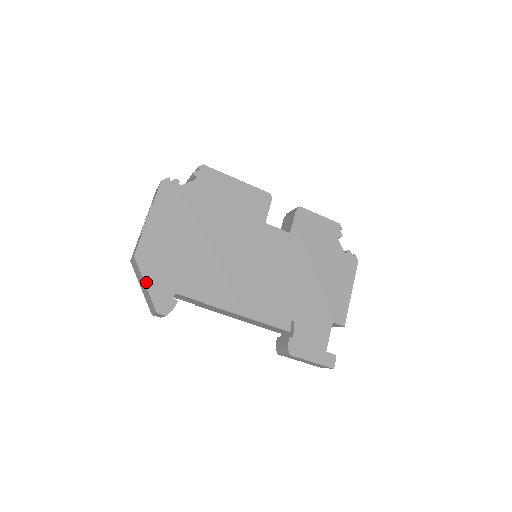
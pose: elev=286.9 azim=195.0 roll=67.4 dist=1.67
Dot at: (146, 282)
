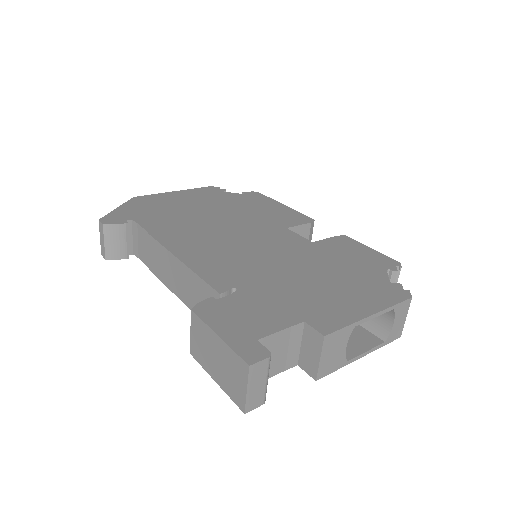
Dot at: (120, 207)
